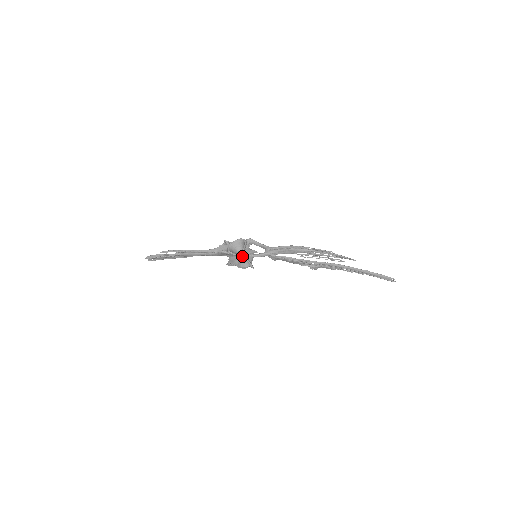
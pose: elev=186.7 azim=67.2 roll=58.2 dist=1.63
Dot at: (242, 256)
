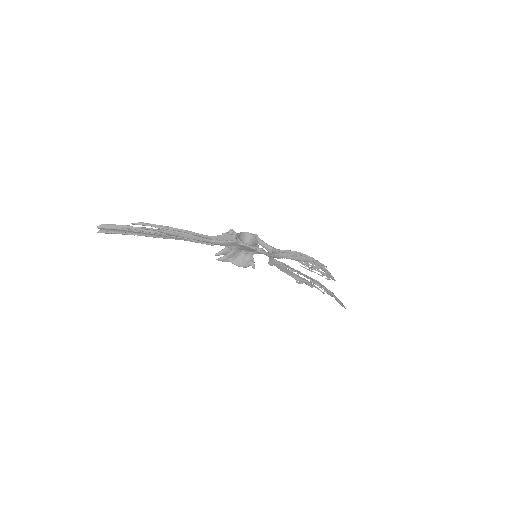
Dot at: (258, 250)
